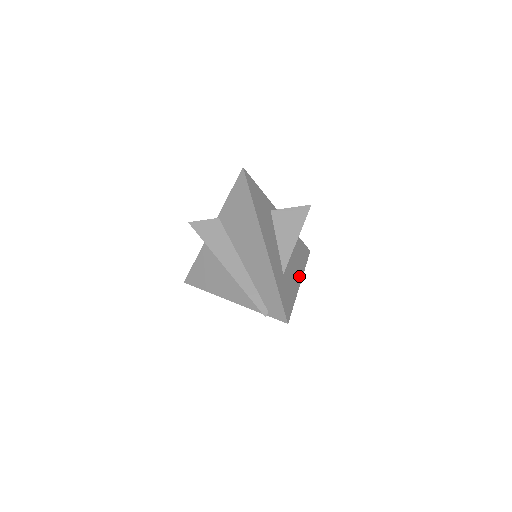
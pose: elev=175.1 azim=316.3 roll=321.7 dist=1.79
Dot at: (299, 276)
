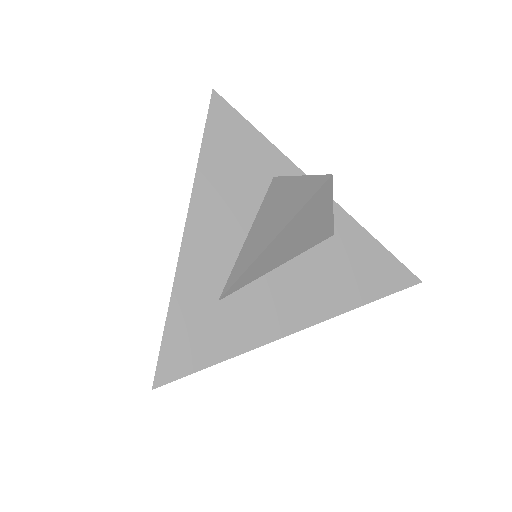
Dot at: (302, 318)
